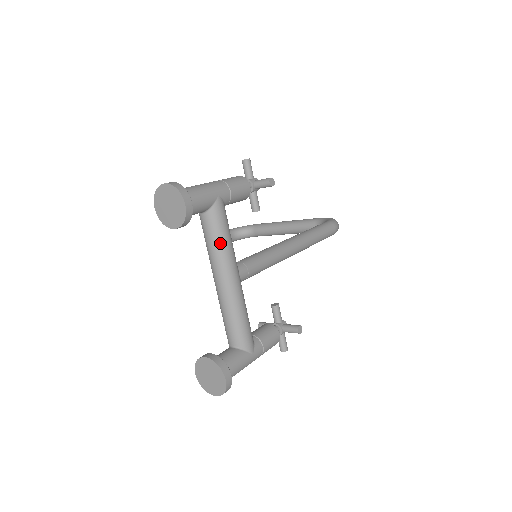
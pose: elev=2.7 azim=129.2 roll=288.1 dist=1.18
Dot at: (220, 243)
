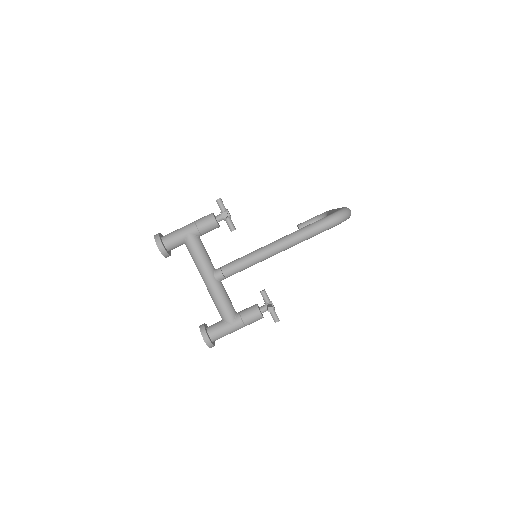
Dot at: (195, 261)
